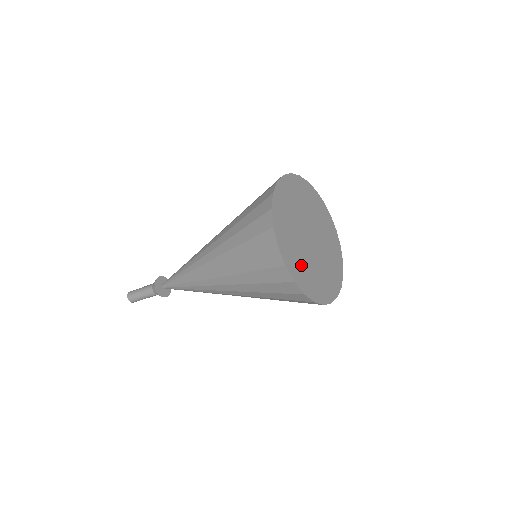
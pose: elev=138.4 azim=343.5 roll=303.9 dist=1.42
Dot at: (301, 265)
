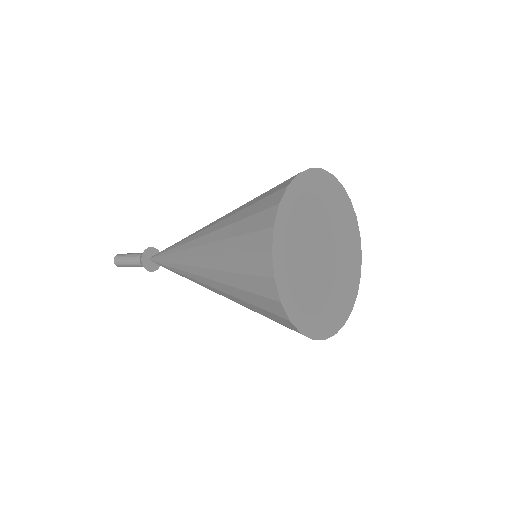
Dot at: (292, 253)
